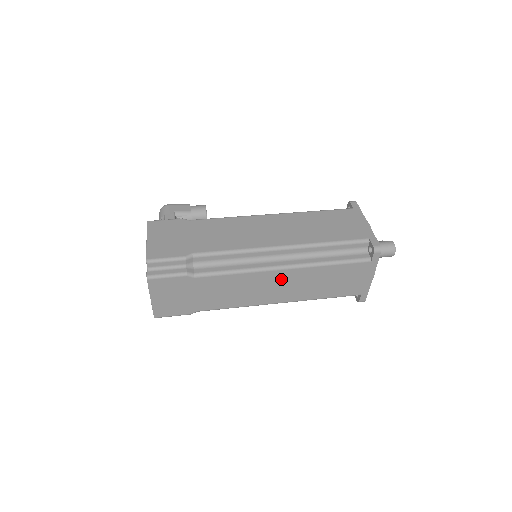
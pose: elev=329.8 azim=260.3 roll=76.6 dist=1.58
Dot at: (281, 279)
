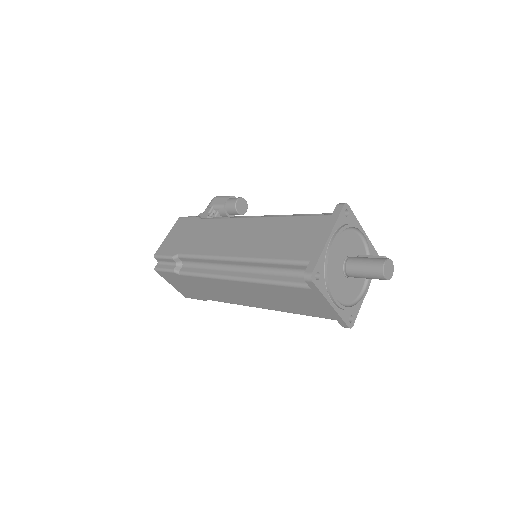
Dot at: (242, 288)
